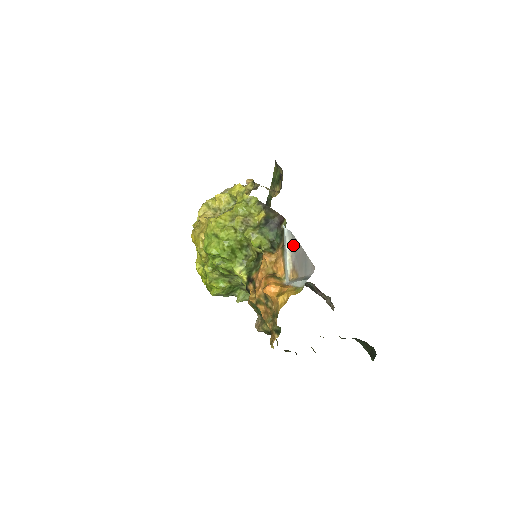
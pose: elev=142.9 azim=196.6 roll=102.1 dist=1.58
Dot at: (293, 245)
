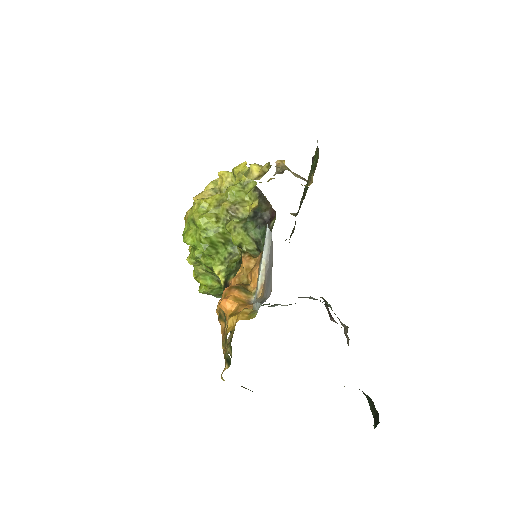
Dot at: (270, 252)
